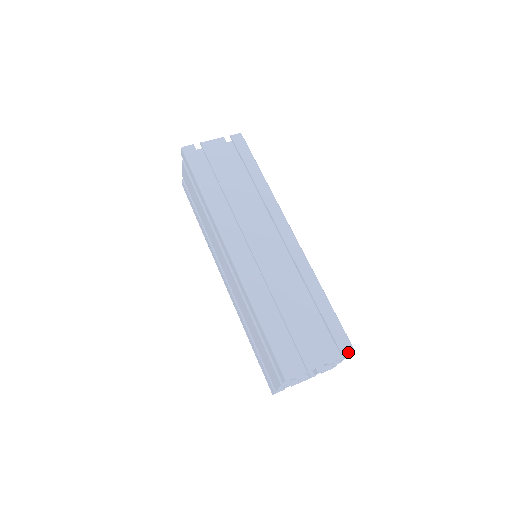
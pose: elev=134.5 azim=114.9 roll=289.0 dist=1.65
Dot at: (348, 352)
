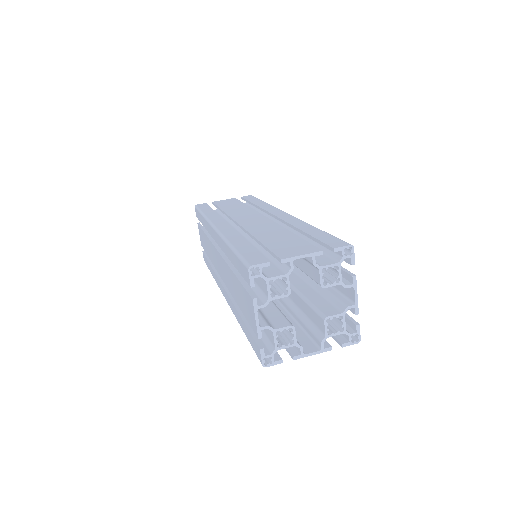
Dot at: (342, 246)
